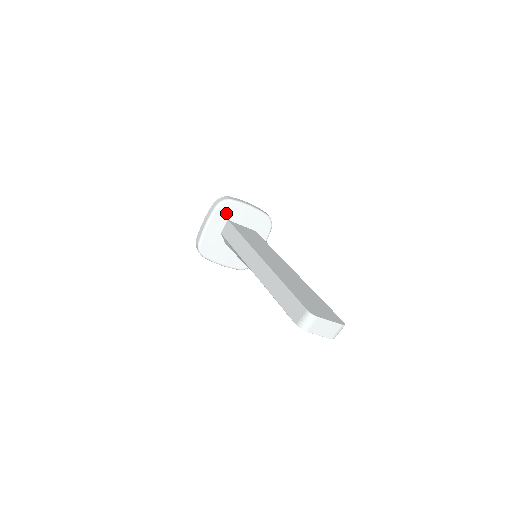
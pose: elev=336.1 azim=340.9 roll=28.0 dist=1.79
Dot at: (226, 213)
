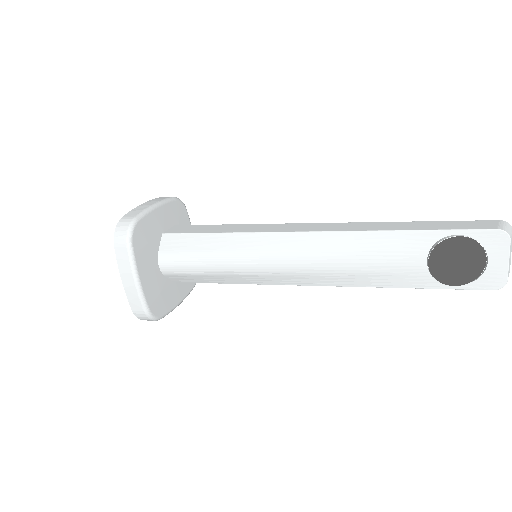
Dot at: (177, 216)
